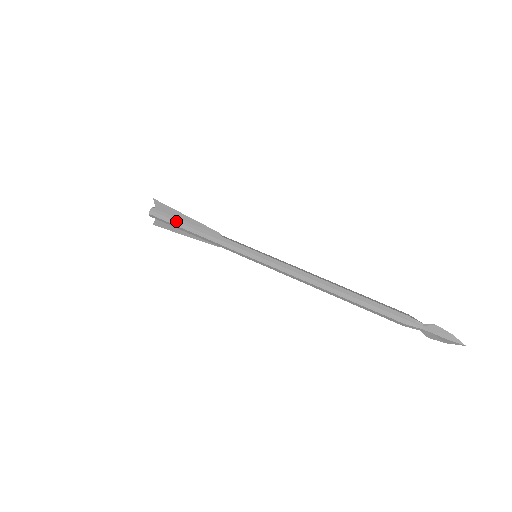
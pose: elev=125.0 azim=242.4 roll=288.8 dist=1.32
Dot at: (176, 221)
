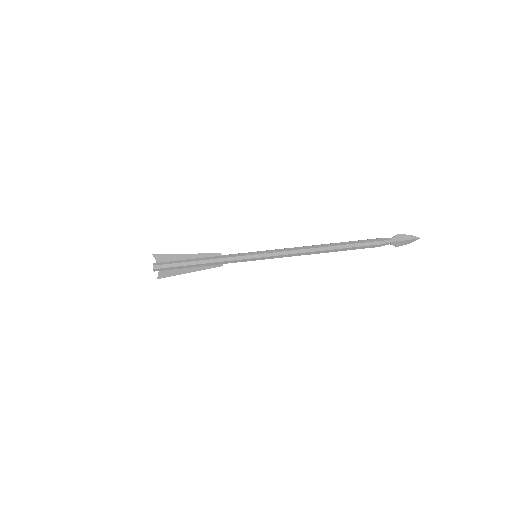
Dot at: (180, 262)
